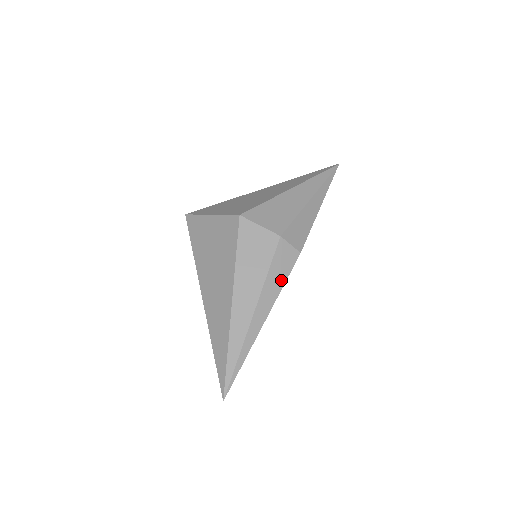
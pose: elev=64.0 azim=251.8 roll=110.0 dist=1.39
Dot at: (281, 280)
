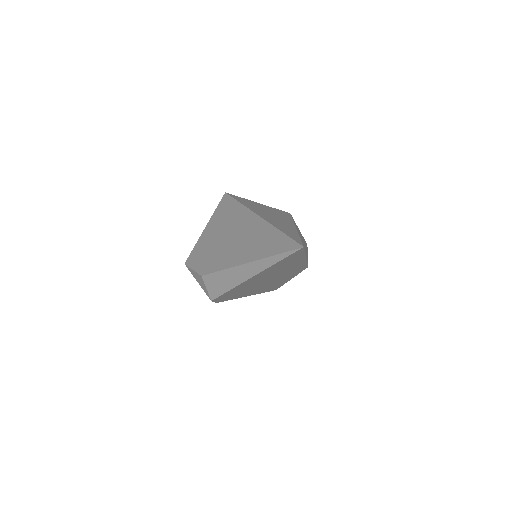
Dot at: (307, 259)
